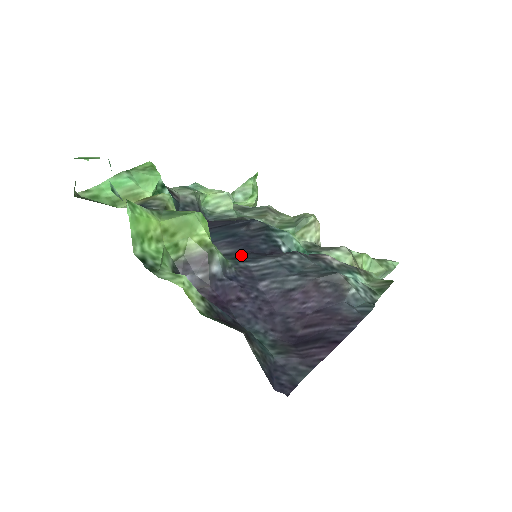
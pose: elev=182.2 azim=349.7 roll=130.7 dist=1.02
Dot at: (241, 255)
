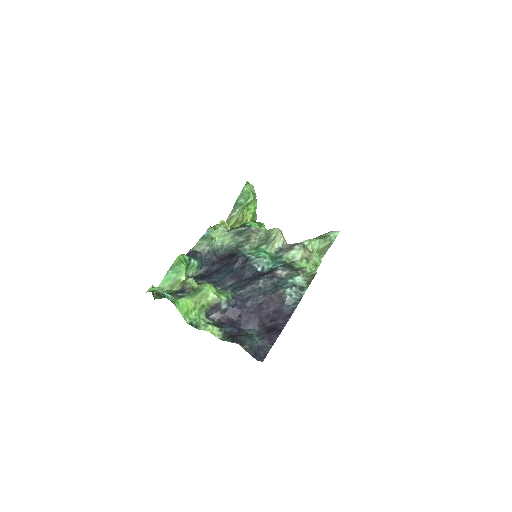
Dot at: (238, 284)
